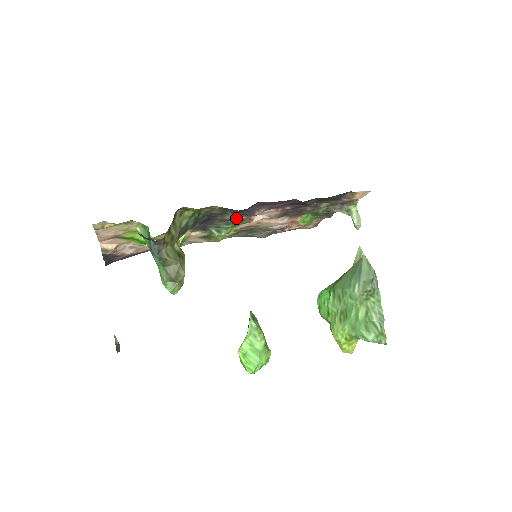
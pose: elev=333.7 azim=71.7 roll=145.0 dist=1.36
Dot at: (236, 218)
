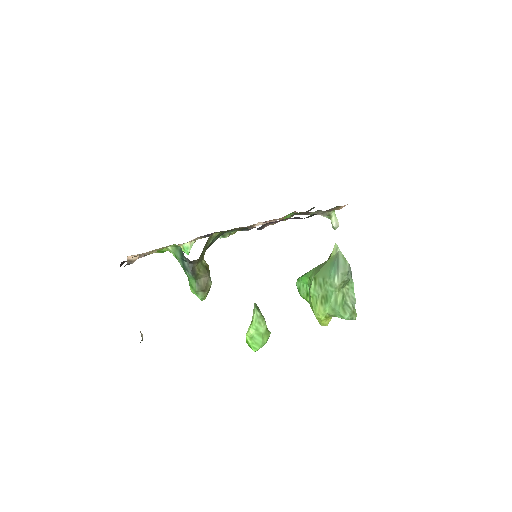
Dot at: occluded
